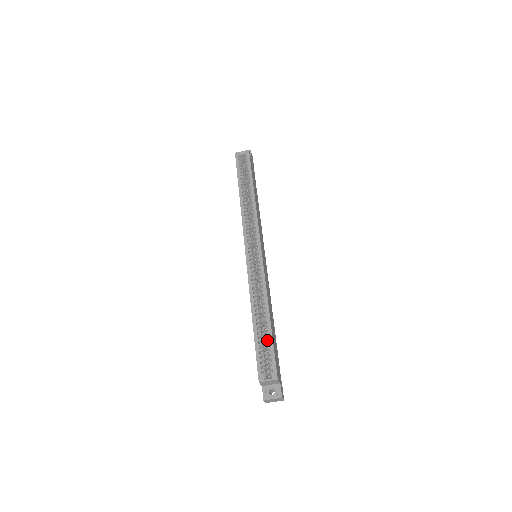
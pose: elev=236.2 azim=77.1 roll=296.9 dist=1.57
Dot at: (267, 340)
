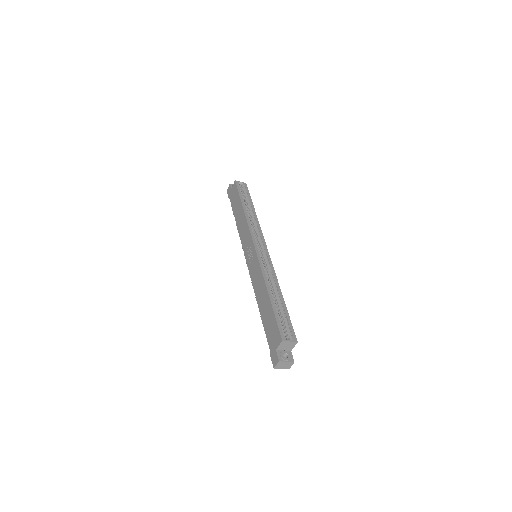
Dot at: (283, 313)
